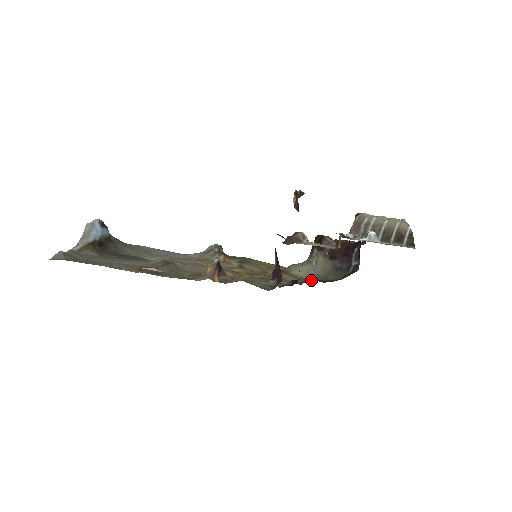
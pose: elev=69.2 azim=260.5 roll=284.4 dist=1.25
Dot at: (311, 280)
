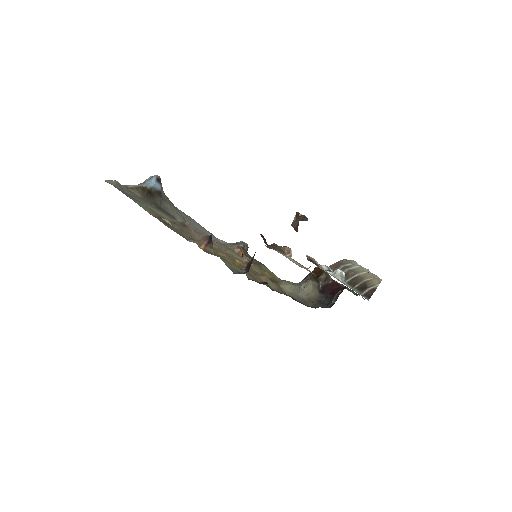
Dot at: occluded
